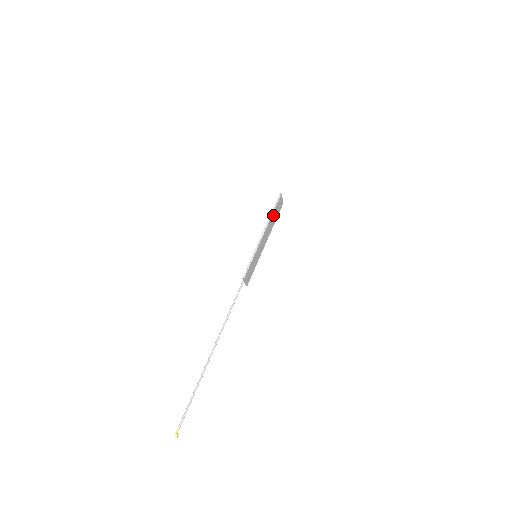
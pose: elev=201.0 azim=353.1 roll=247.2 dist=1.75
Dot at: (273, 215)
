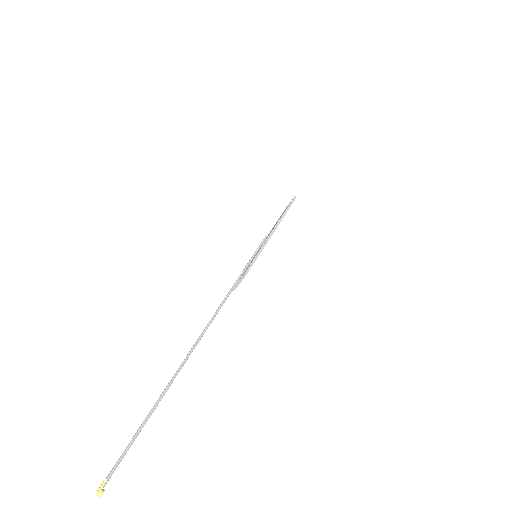
Dot at: occluded
